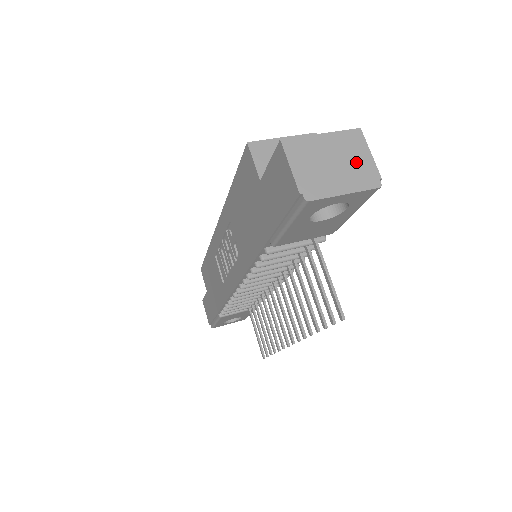
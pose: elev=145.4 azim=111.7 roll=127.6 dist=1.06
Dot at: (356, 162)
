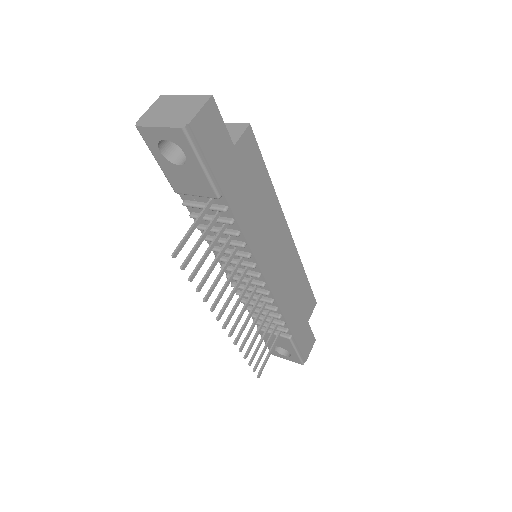
Dot at: (185, 112)
